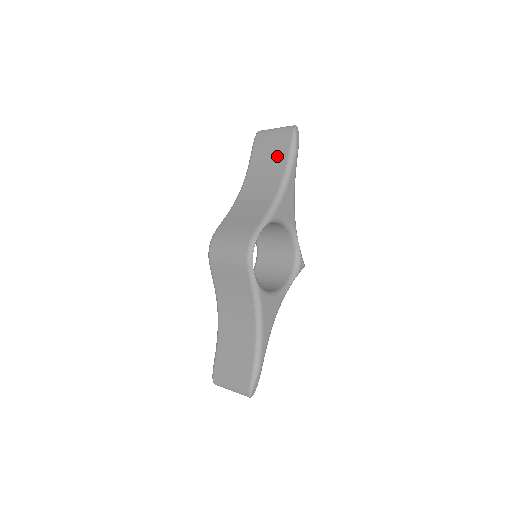
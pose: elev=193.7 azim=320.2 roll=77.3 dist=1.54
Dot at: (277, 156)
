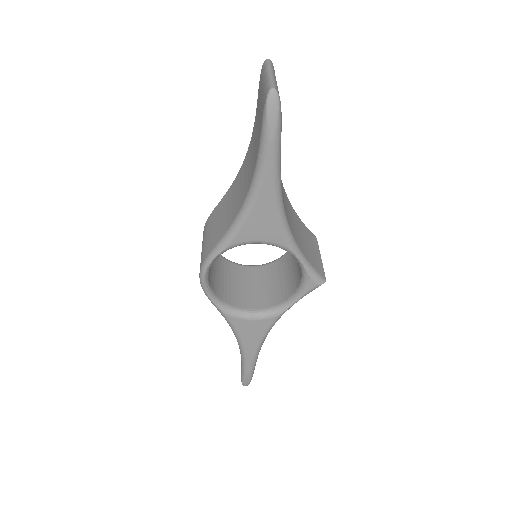
Dot at: (257, 136)
